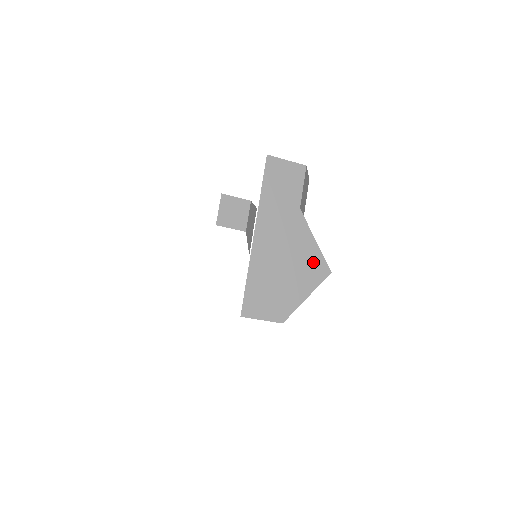
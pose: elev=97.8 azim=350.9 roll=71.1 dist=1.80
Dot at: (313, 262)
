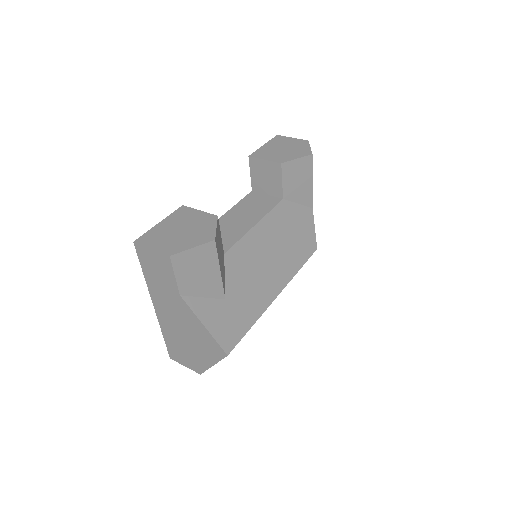
Dot at: (208, 342)
